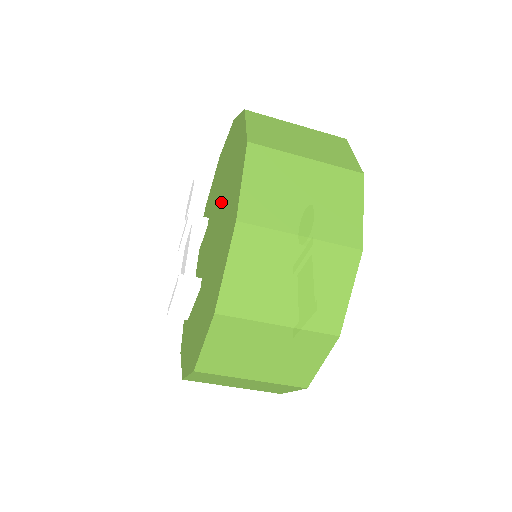
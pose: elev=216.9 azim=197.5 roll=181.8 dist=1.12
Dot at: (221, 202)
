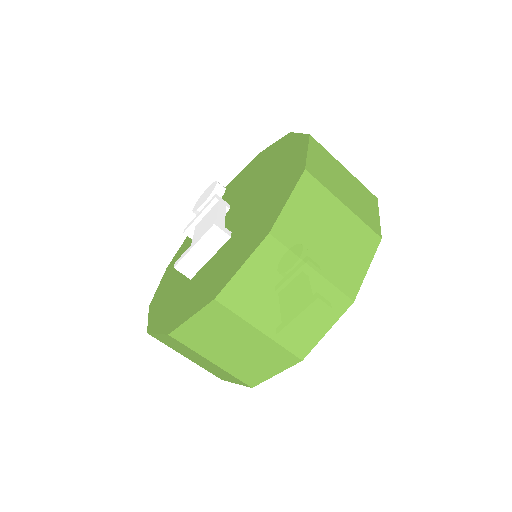
Dot at: (250, 192)
